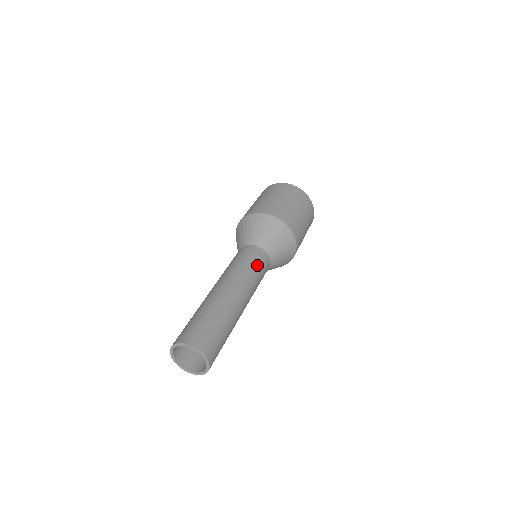
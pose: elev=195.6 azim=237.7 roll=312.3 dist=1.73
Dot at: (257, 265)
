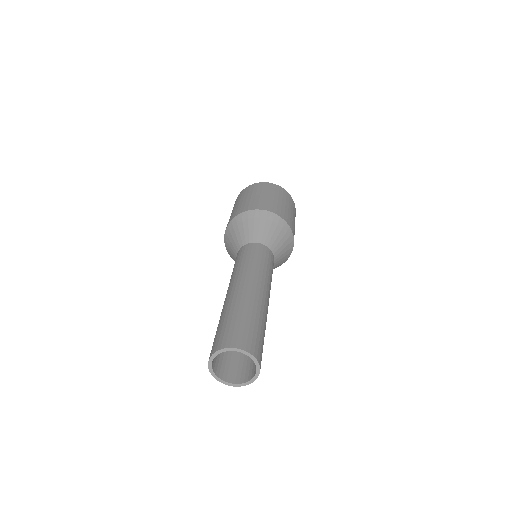
Dot at: (270, 266)
